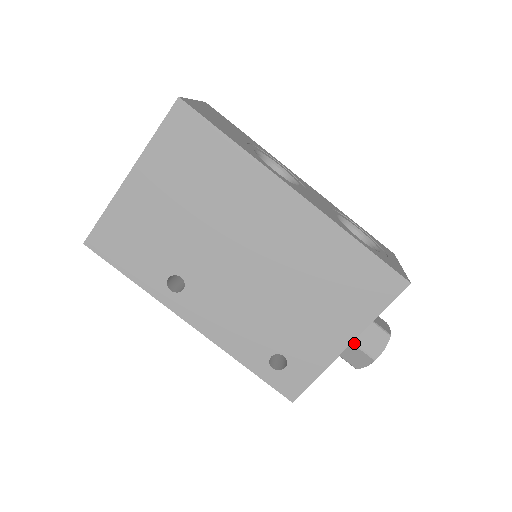
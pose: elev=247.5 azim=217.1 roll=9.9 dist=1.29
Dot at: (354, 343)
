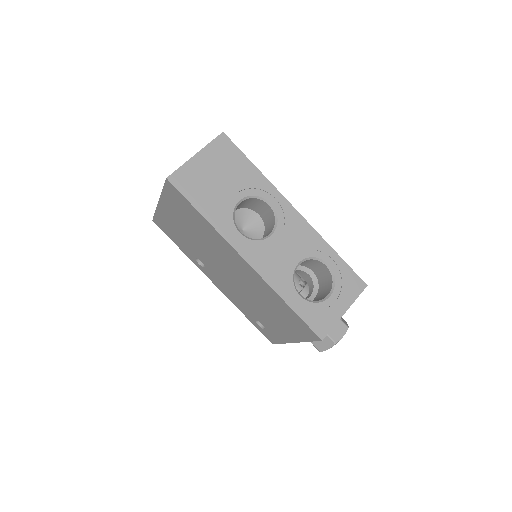
Dot at: occluded
